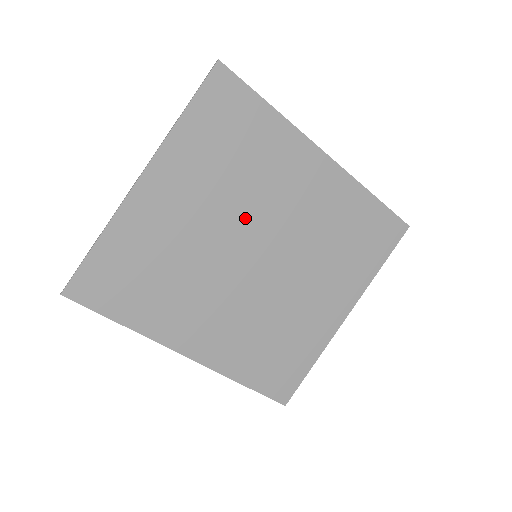
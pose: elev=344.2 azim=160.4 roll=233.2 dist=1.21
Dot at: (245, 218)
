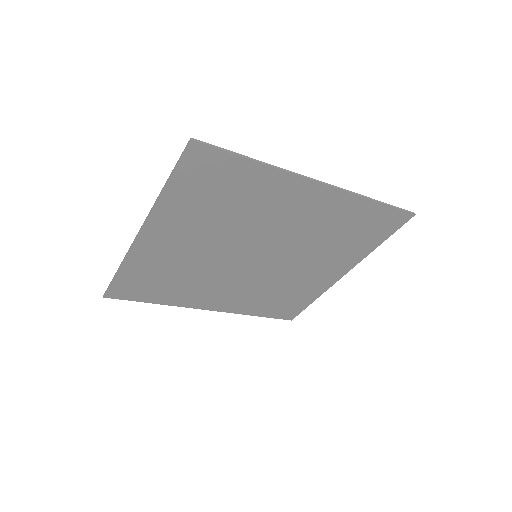
Dot at: (242, 238)
